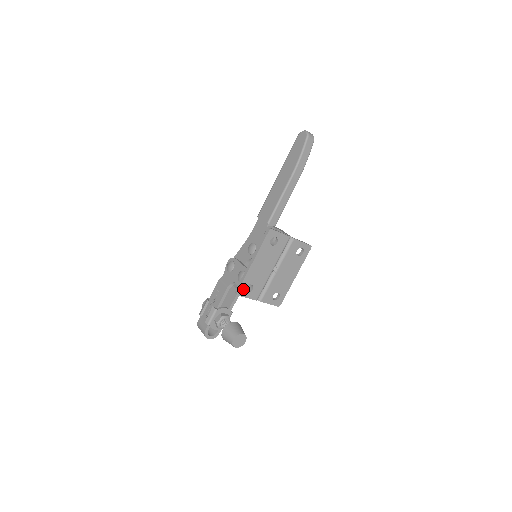
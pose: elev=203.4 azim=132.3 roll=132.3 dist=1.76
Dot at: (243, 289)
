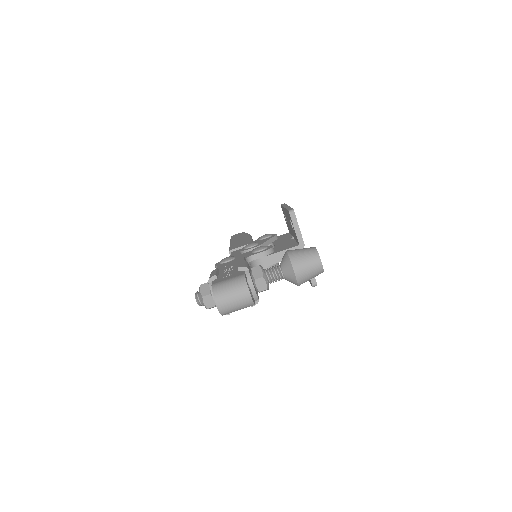
Dot at: occluded
